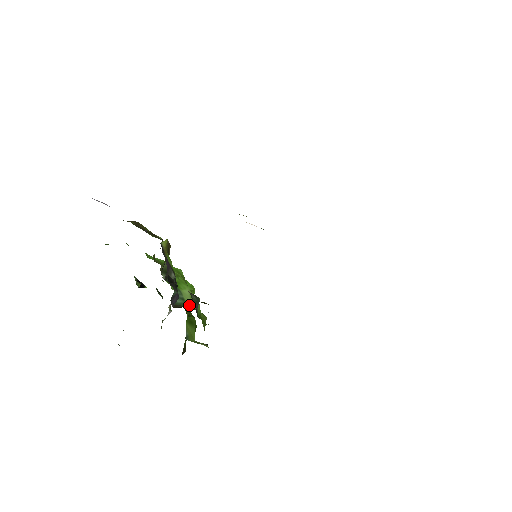
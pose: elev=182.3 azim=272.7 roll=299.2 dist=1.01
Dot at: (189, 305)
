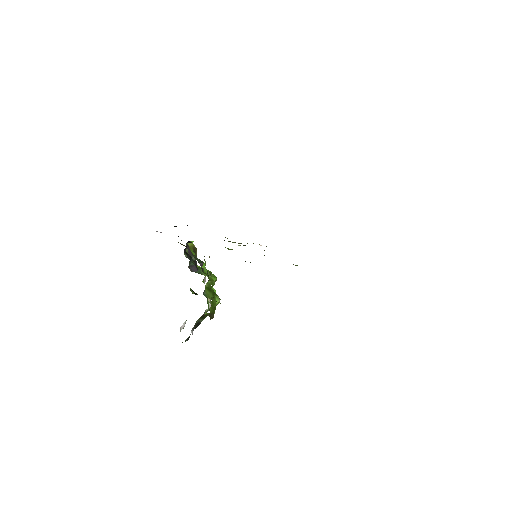
Dot at: (204, 275)
